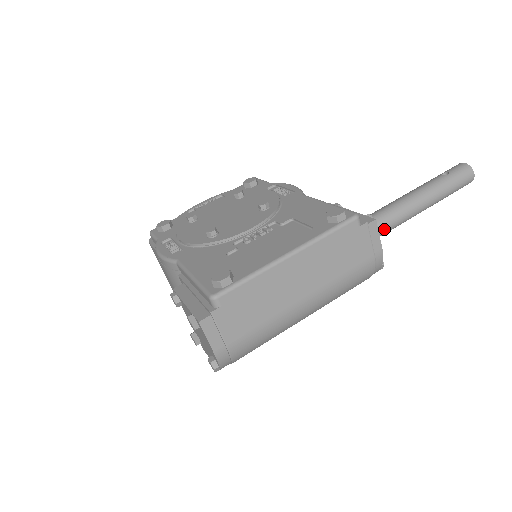
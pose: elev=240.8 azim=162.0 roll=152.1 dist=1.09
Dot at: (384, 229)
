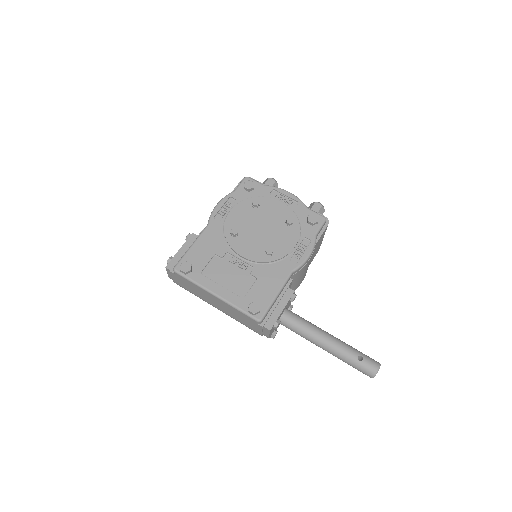
Dot at: (294, 331)
